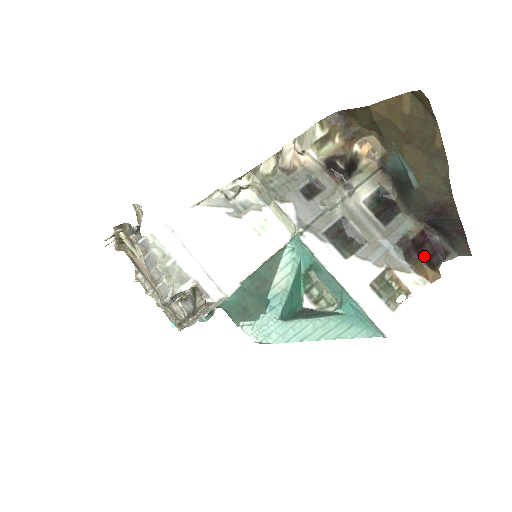
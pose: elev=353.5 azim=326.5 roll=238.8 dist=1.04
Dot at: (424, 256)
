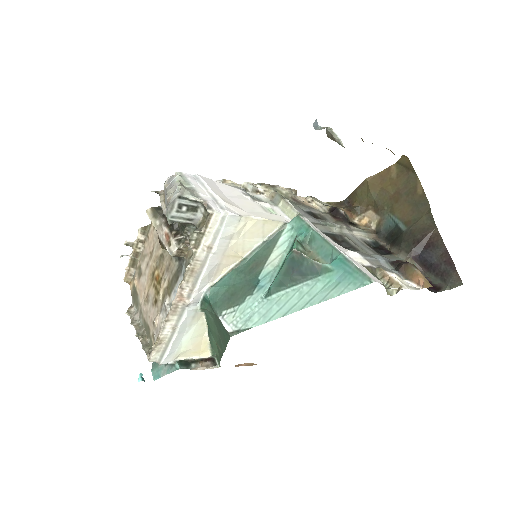
Dot at: occluded
